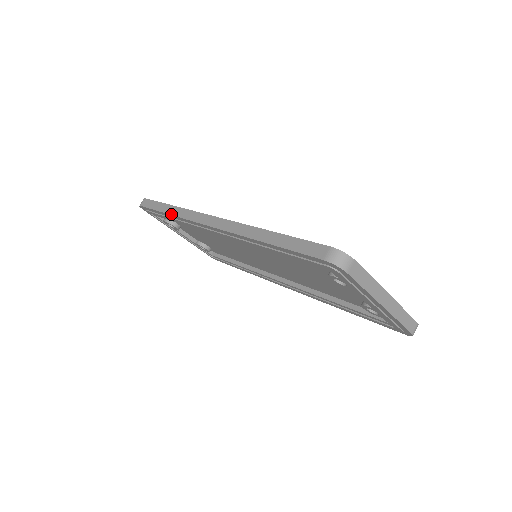
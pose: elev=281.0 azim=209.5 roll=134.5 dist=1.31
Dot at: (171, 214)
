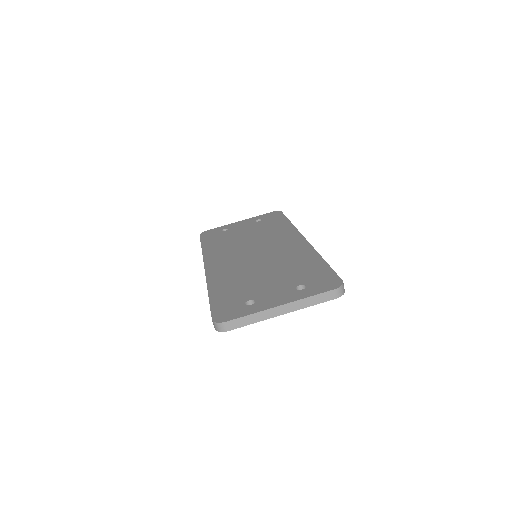
Dot at: occluded
